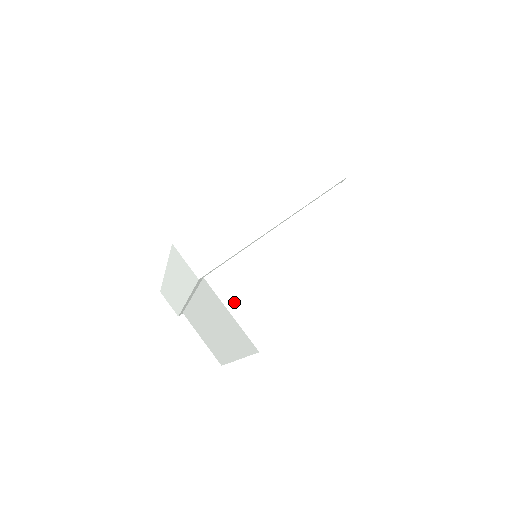
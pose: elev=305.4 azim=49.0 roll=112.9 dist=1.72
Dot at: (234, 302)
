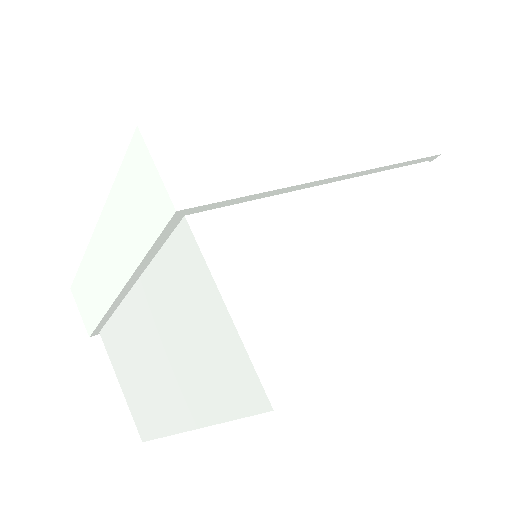
Dot at: (238, 285)
